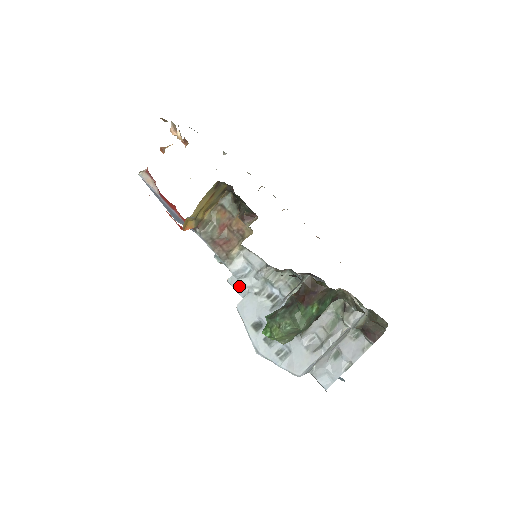
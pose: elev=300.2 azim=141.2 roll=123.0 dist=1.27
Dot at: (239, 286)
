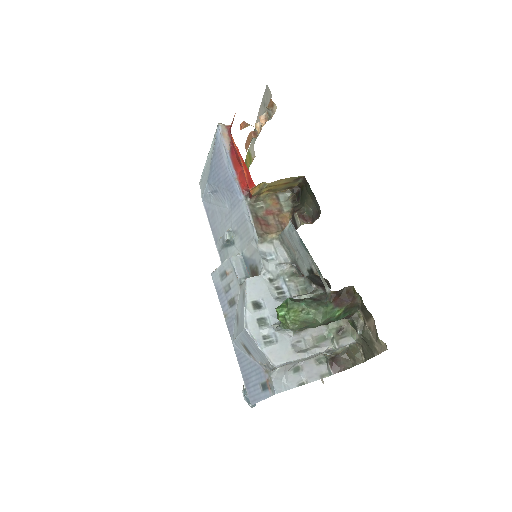
Dot at: (240, 268)
